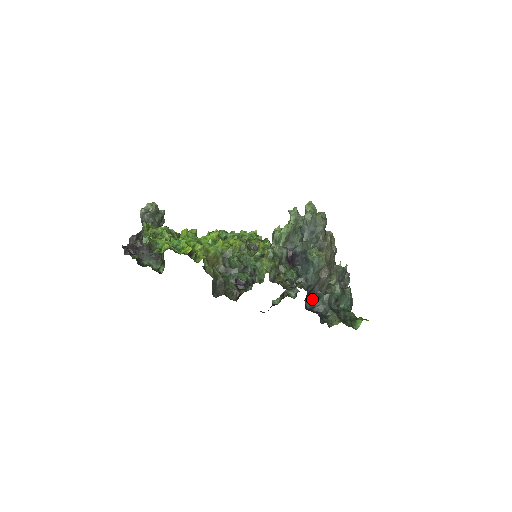
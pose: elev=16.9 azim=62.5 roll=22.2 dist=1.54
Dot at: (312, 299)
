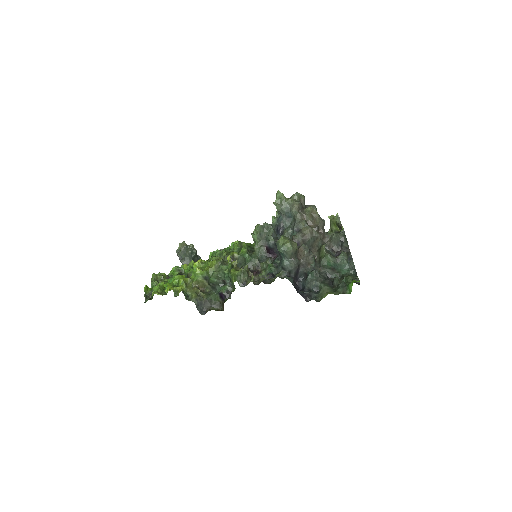
Dot at: (304, 279)
